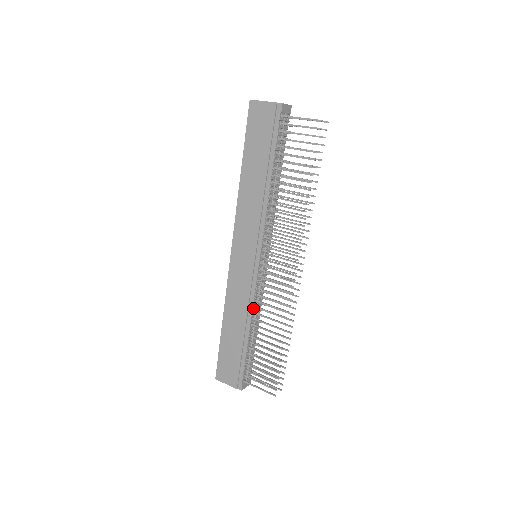
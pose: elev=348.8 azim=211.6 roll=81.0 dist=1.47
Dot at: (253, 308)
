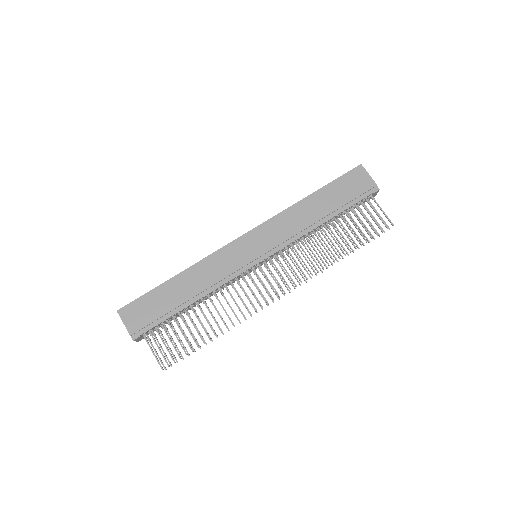
Dot at: (217, 288)
